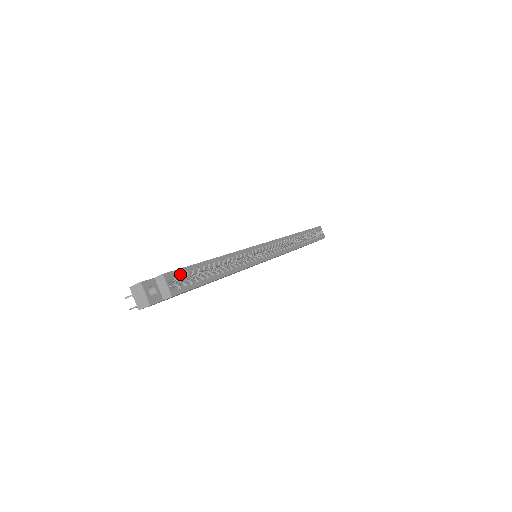
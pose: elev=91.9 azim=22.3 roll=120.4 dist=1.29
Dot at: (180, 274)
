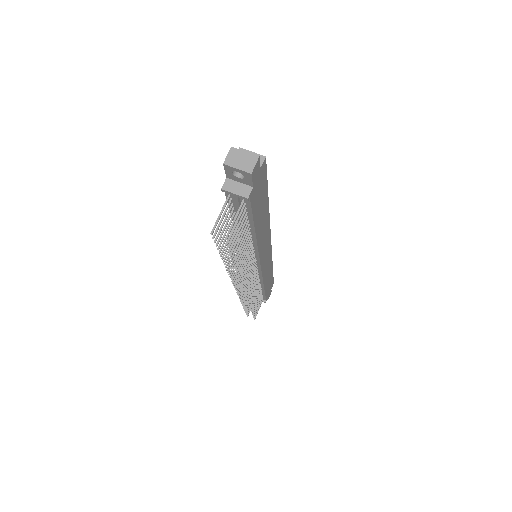
Dot at: occluded
